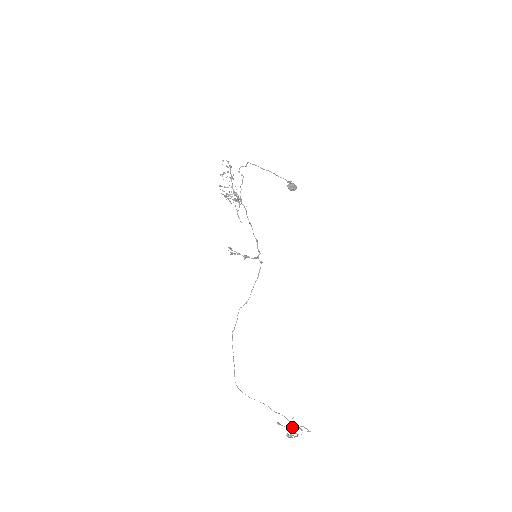
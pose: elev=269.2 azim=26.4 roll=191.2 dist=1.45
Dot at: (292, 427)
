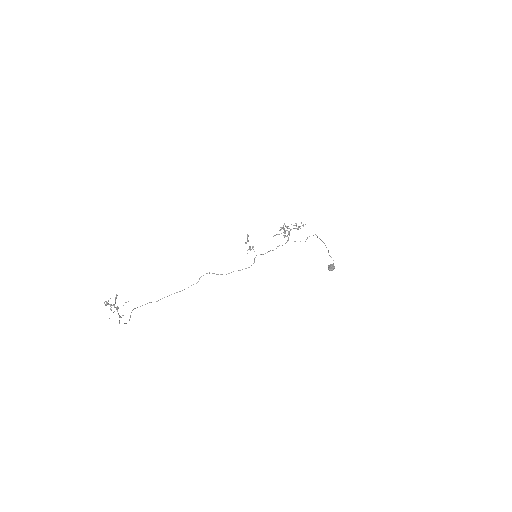
Dot at: occluded
